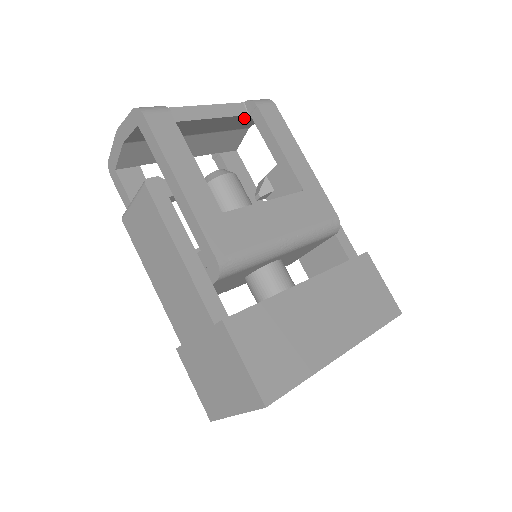
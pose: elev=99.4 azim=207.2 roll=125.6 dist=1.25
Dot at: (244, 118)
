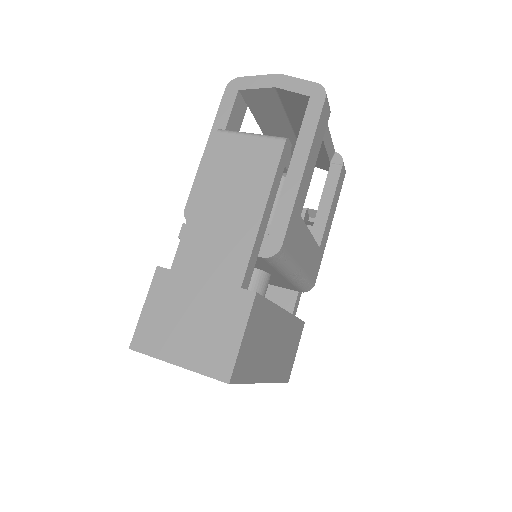
Dot at: (324, 160)
